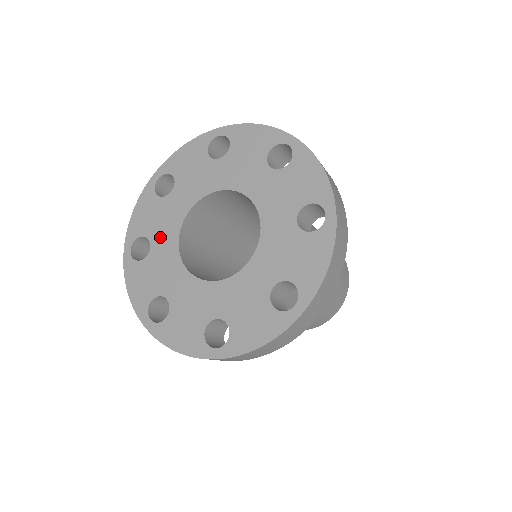
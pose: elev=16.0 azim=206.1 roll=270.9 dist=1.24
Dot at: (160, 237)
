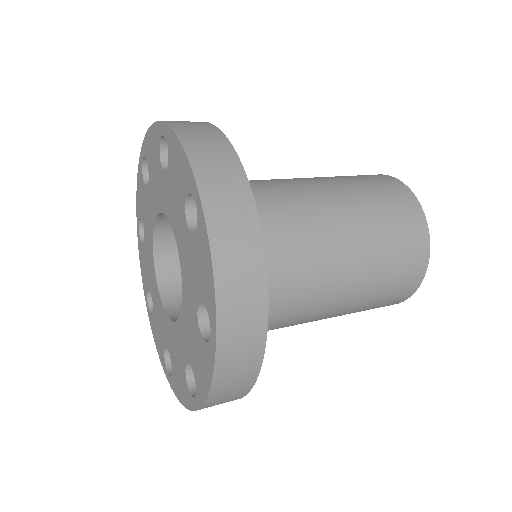
Dot at: (152, 191)
